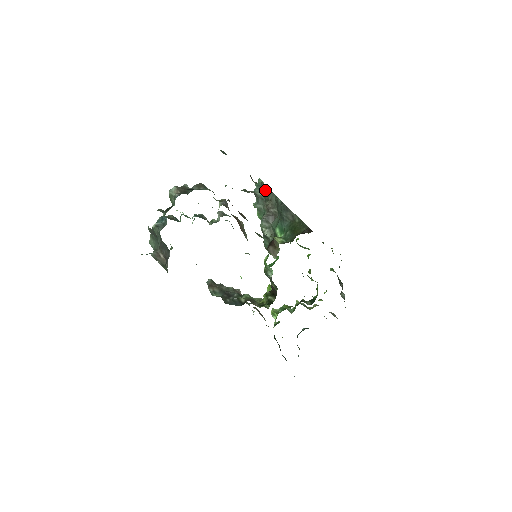
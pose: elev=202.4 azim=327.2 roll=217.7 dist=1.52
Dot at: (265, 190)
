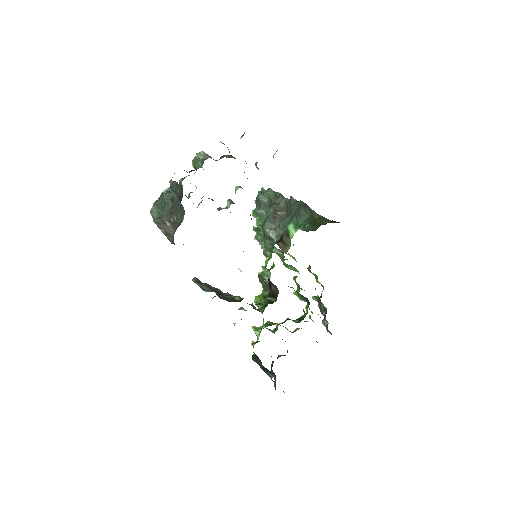
Dot at: (271, 195)
